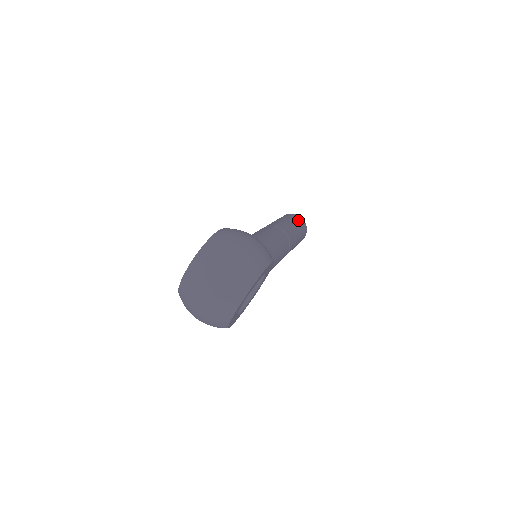
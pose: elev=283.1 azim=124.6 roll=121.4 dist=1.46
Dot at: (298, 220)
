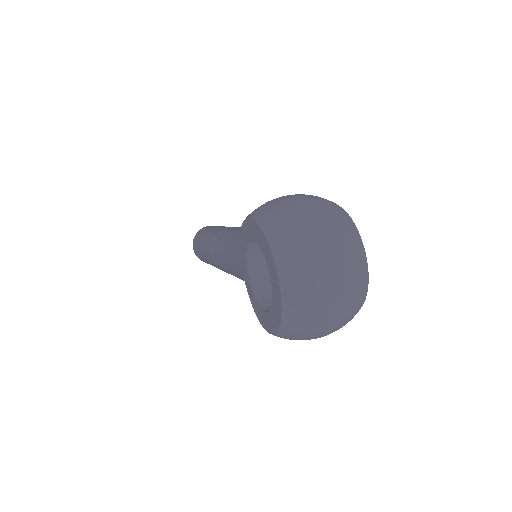
Dot at: occluded
